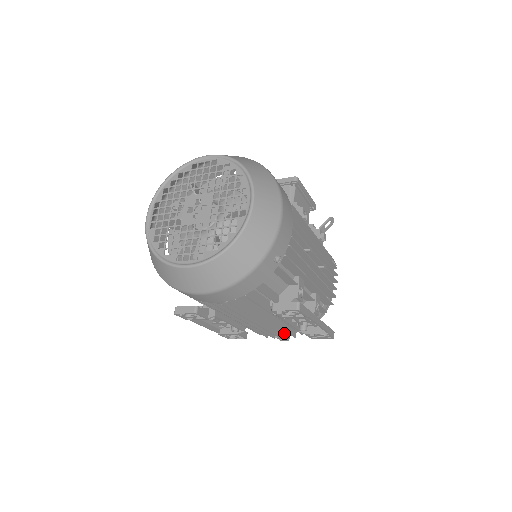
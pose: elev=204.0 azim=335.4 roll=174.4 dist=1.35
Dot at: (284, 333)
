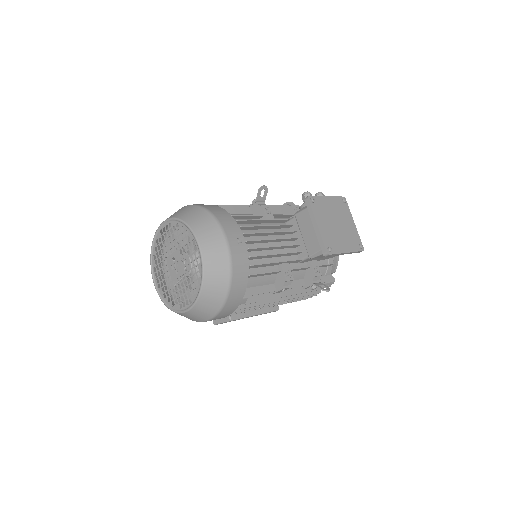
Dot at: occluded
